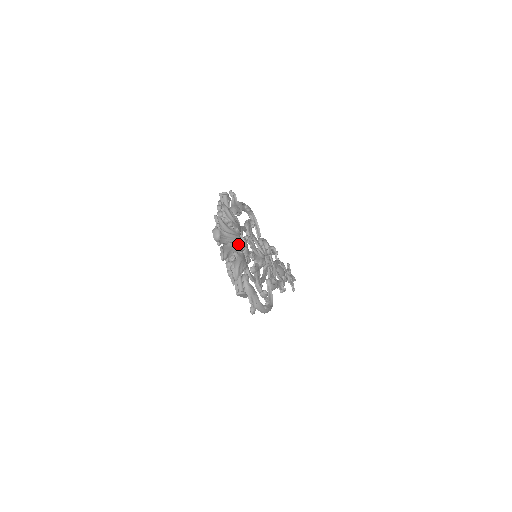
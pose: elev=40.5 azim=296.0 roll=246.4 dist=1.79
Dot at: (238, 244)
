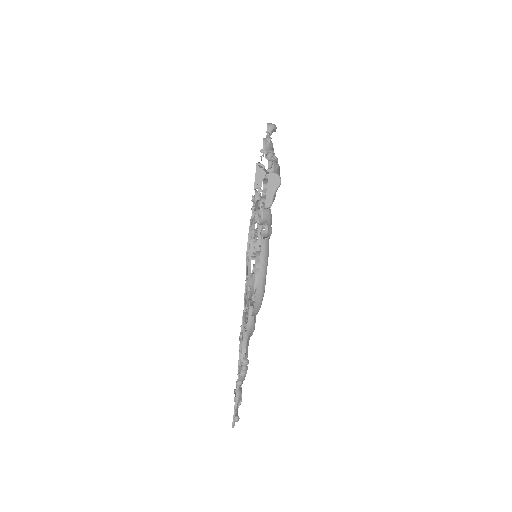
Dot at: occluded
